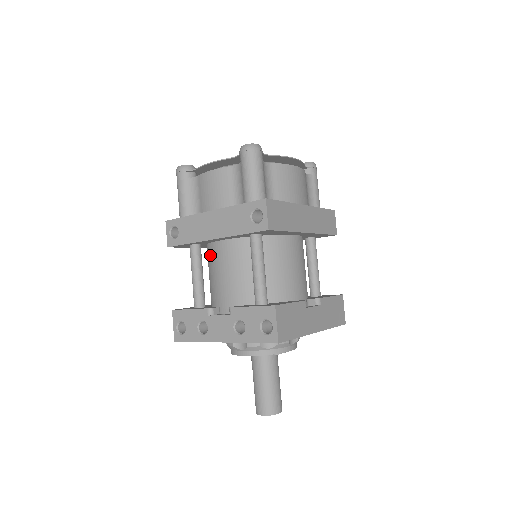
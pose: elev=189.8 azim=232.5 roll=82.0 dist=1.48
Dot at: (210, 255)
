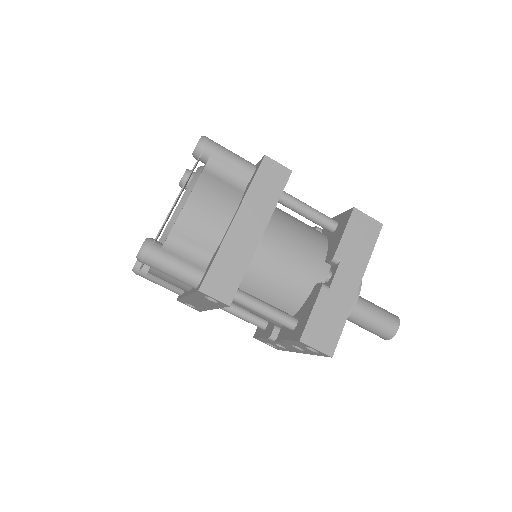
Dot at: occluded
